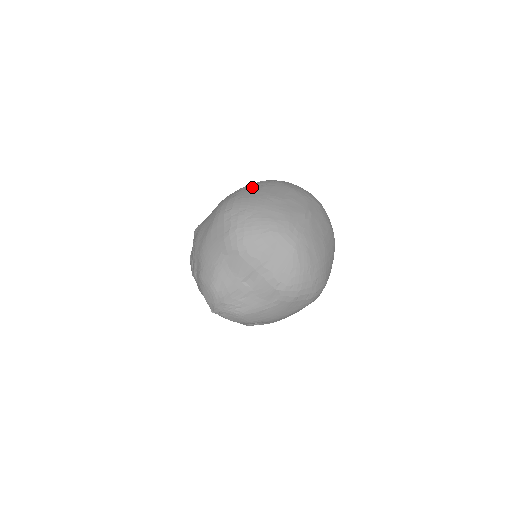
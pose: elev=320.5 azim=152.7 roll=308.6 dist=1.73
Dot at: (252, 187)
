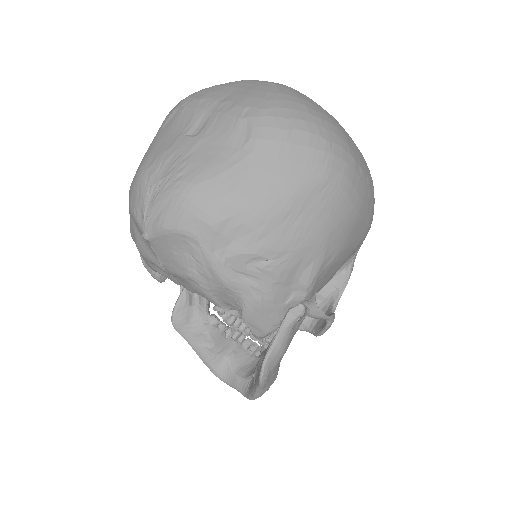
Dot at: occluded
